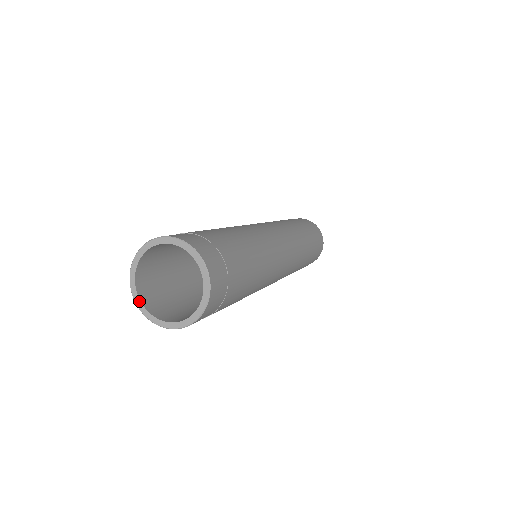
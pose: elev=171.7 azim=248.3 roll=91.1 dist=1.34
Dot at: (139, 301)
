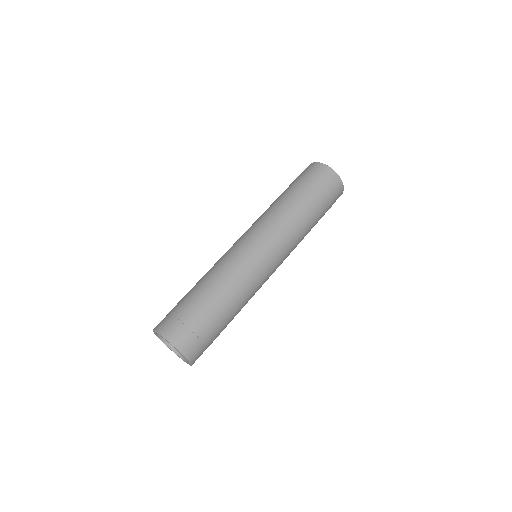
Dot at: (162, 341)
